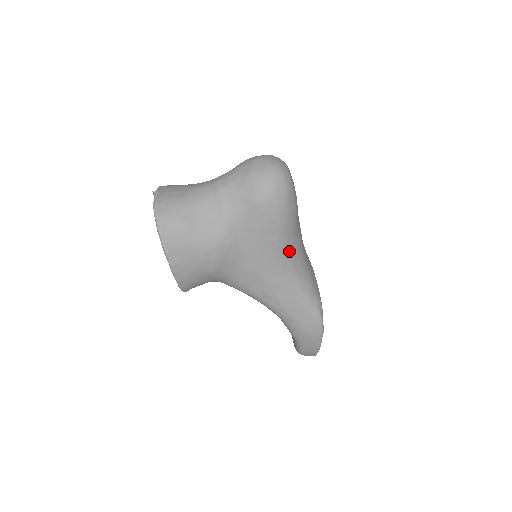
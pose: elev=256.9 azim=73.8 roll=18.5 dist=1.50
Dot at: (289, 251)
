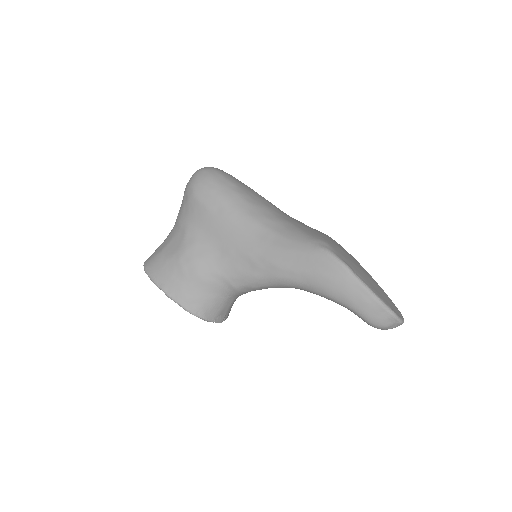
Dot at: (247, 215)
